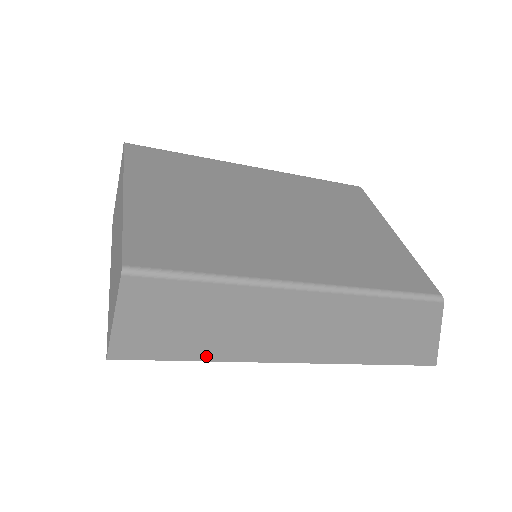
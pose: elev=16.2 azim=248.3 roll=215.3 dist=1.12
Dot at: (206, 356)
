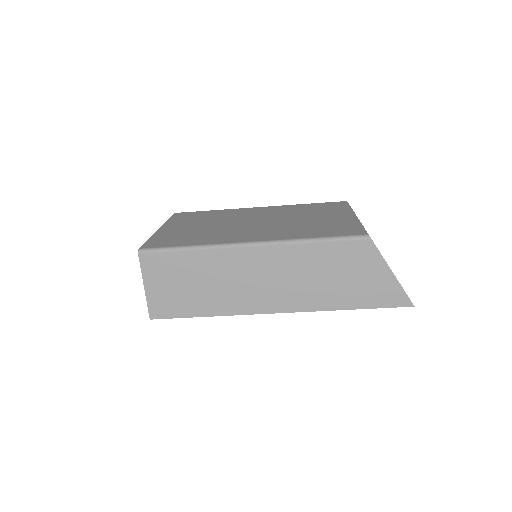
Dot at: (210, 312)
